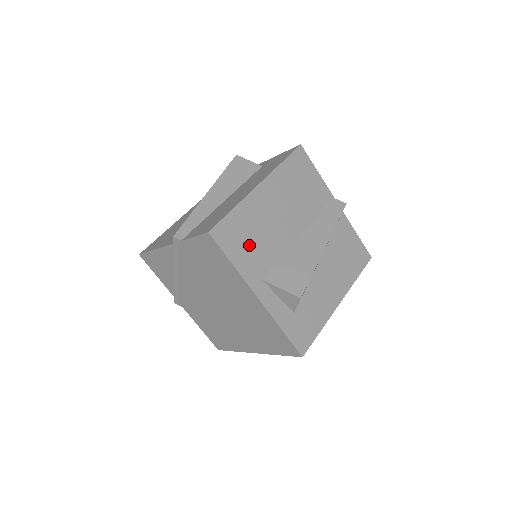
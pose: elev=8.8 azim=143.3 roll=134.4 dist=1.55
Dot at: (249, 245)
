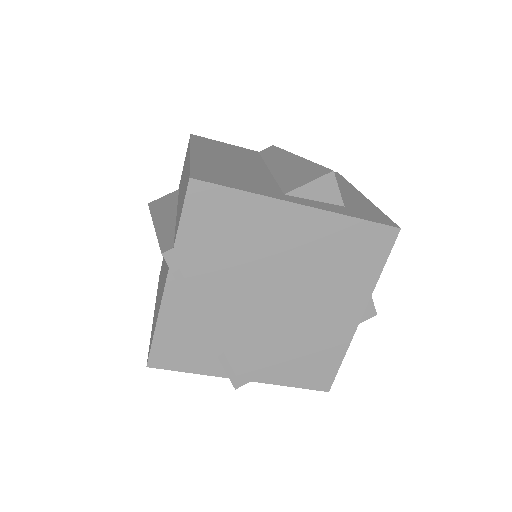
Dot at: (239, 180)
